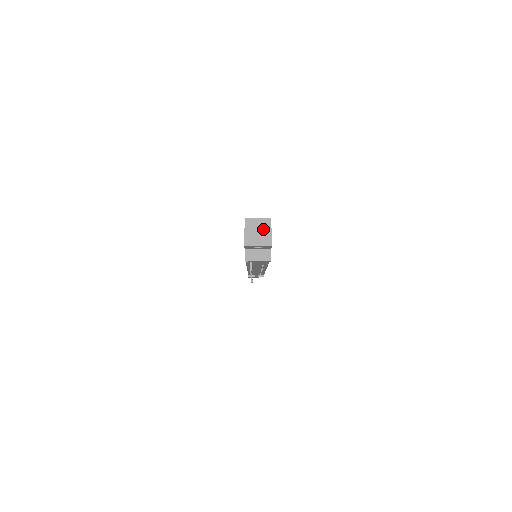
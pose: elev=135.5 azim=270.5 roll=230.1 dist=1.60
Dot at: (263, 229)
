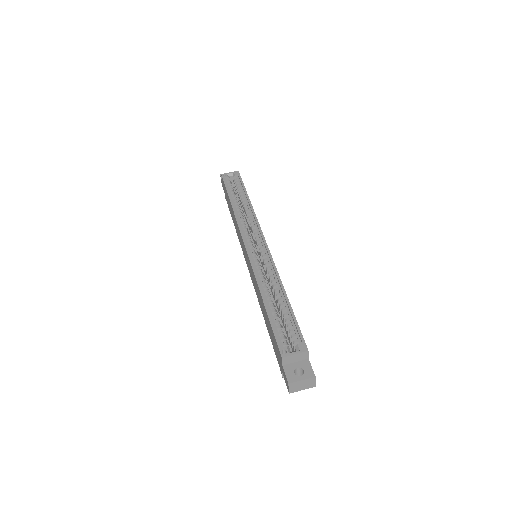
Dot at: (307, 380)
